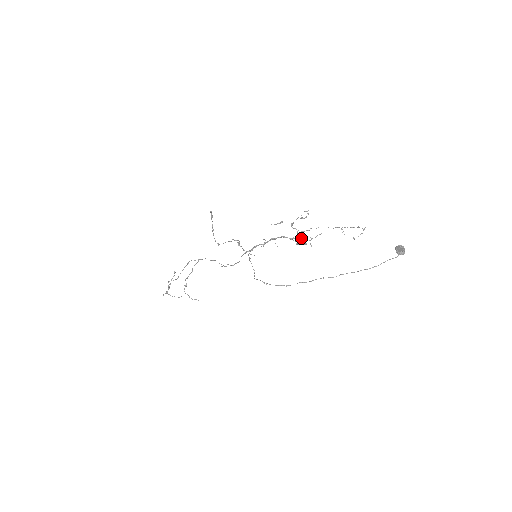
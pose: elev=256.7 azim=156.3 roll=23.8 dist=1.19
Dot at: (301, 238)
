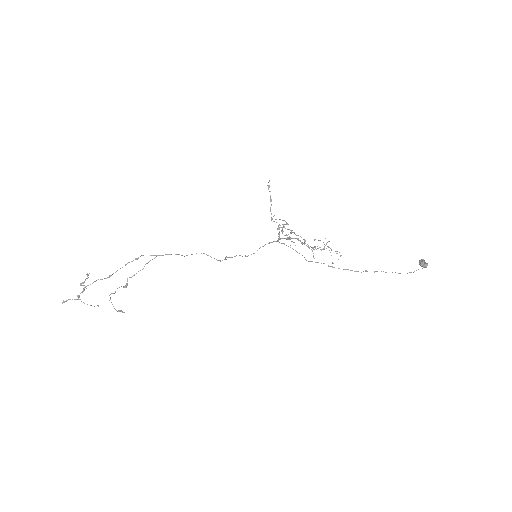
Dot at: (307, 246)
